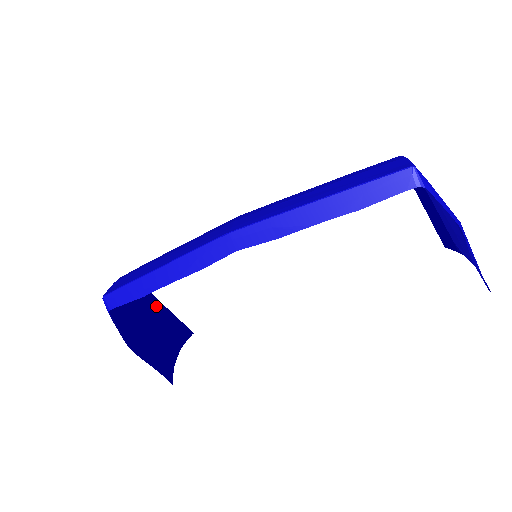
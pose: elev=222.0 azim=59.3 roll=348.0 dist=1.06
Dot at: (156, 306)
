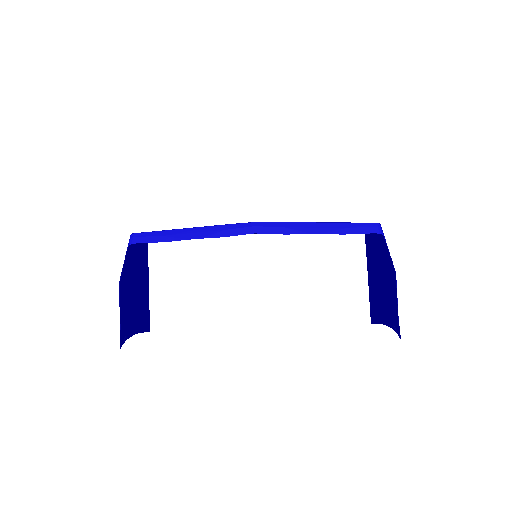
Dot at: (145, 283)
